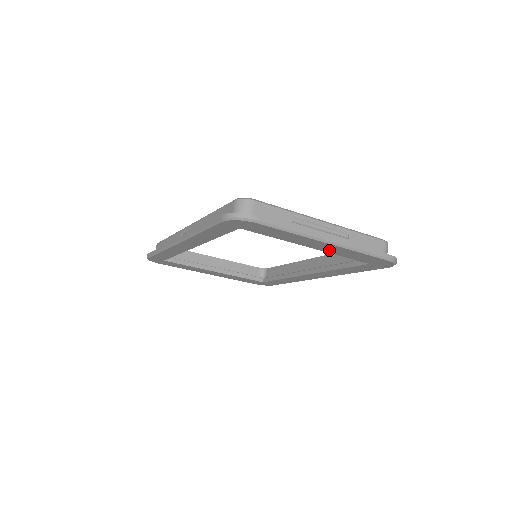
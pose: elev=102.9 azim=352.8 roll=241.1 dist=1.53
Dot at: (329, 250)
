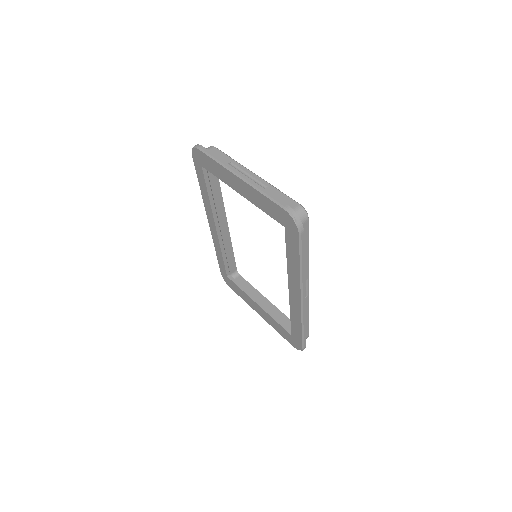
Dot at: (249, 196)
